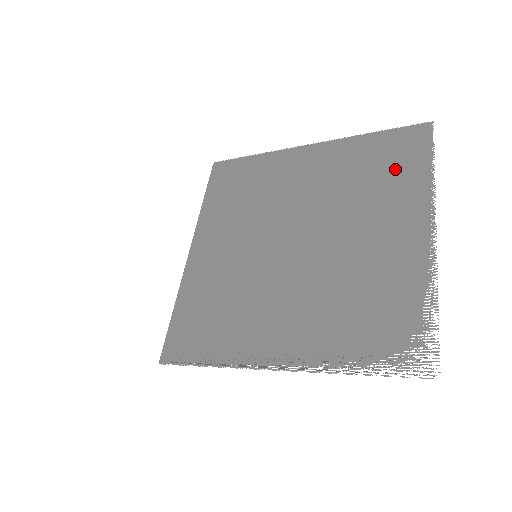
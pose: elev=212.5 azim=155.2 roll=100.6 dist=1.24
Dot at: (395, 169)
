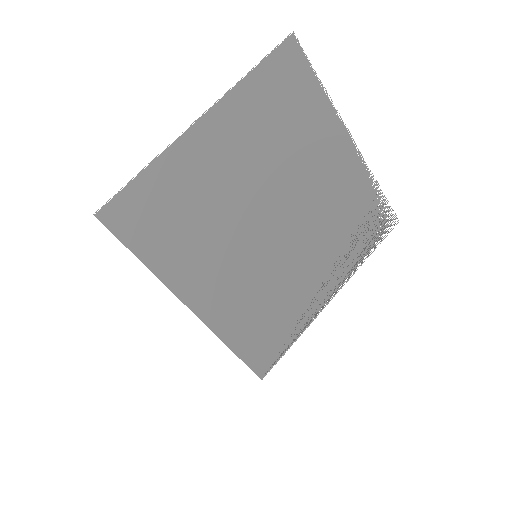
Dot at: (299, 103)
